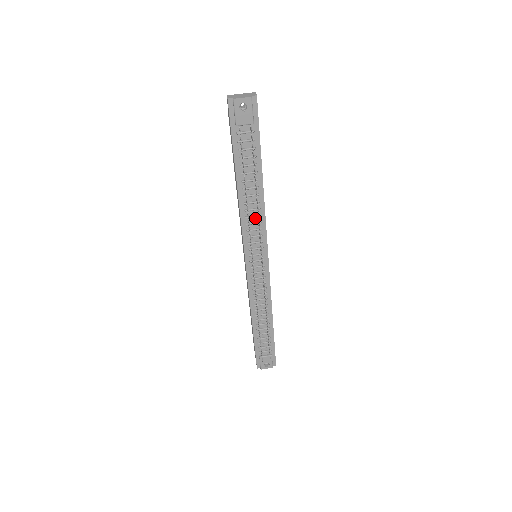
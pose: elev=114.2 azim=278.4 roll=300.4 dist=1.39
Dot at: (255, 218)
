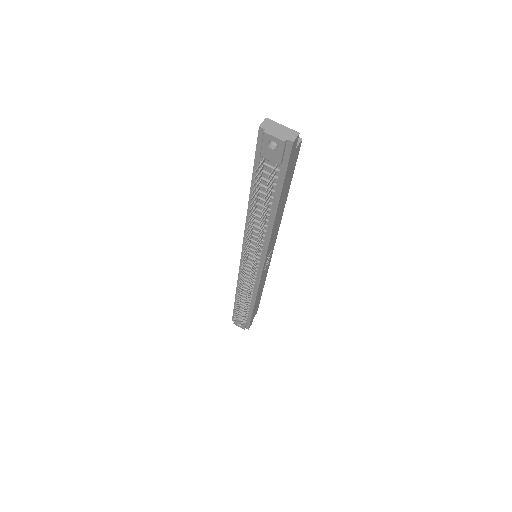
Dot at: occluded
